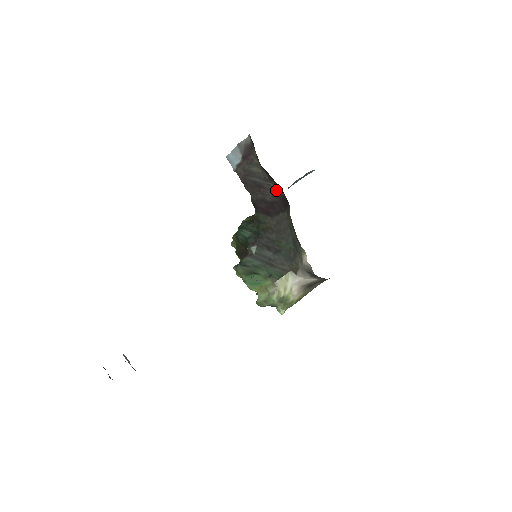
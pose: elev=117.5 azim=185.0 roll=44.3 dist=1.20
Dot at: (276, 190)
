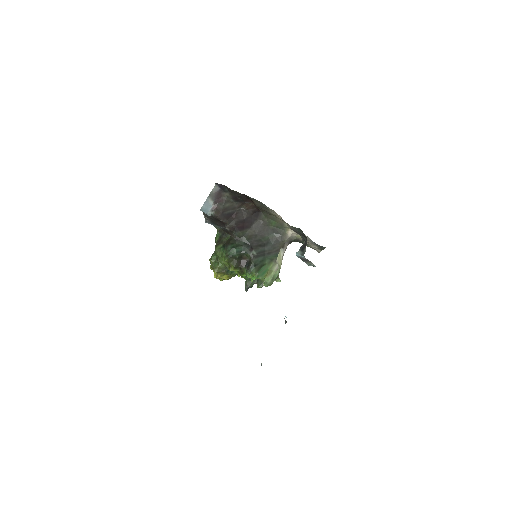
Dot at: (246, 210)
